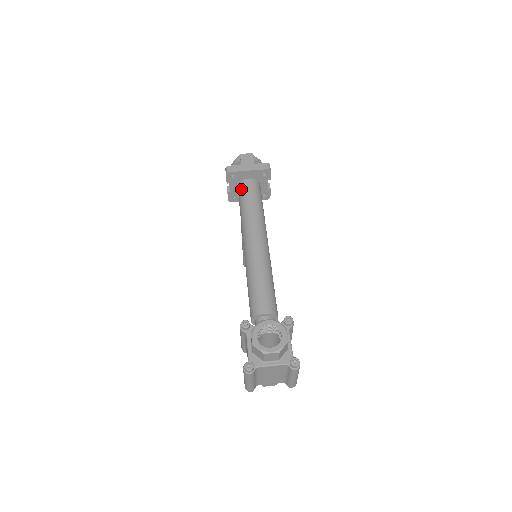
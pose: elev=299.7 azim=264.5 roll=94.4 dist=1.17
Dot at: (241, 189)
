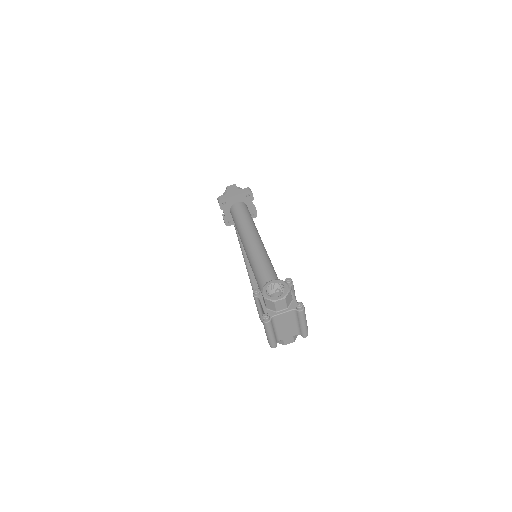
Dot at: (233, 211)
